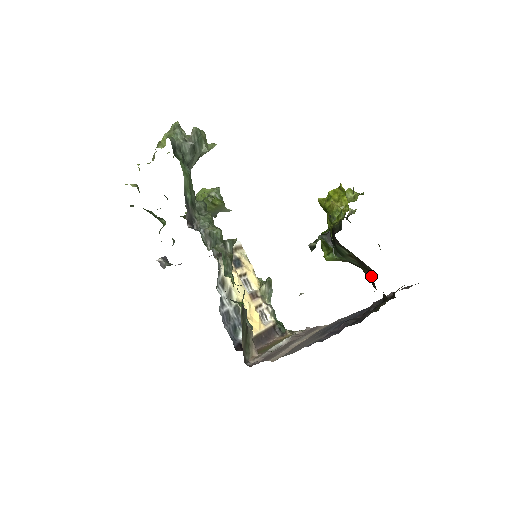
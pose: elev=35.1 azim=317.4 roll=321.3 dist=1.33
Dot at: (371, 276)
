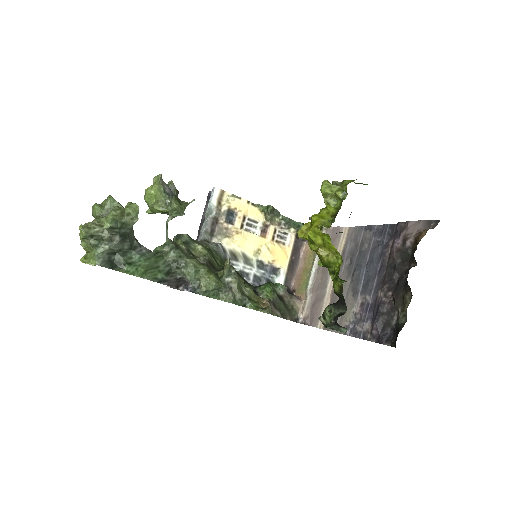
Dot at: occluded
